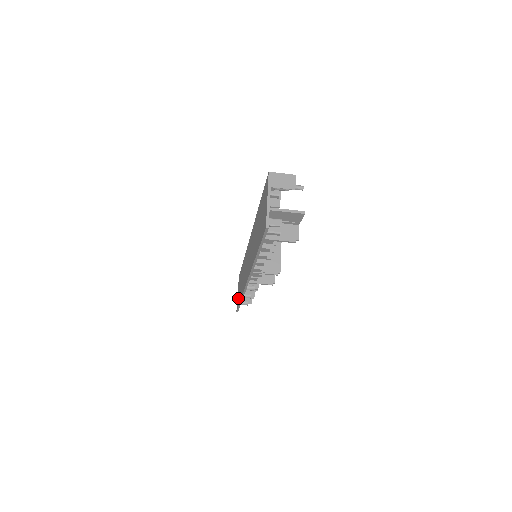
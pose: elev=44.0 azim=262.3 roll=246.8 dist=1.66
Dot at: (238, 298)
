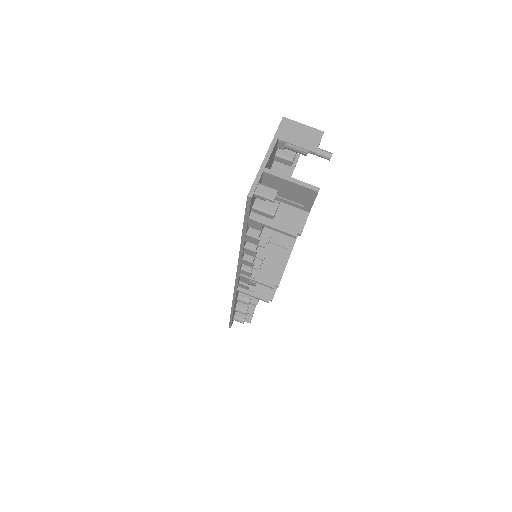
Dot at: occluded
